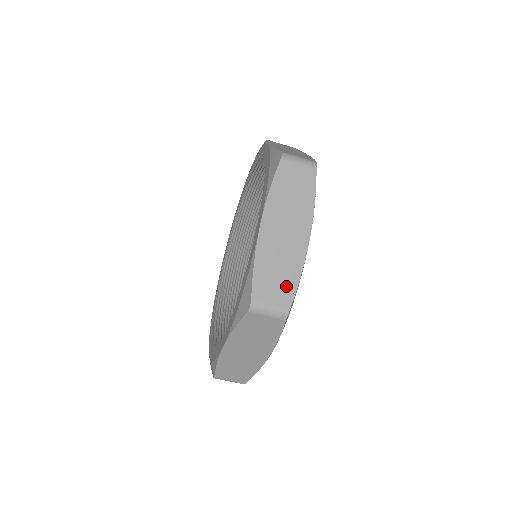
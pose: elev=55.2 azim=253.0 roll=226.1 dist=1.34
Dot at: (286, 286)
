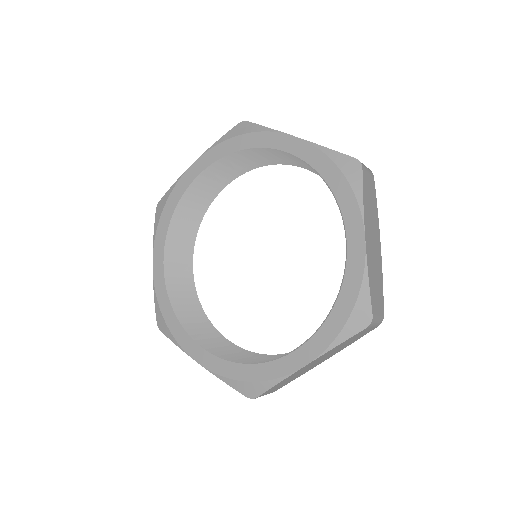
Dot at: occluded
